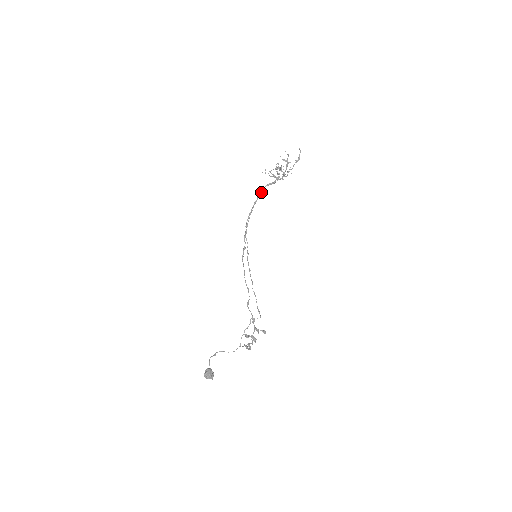
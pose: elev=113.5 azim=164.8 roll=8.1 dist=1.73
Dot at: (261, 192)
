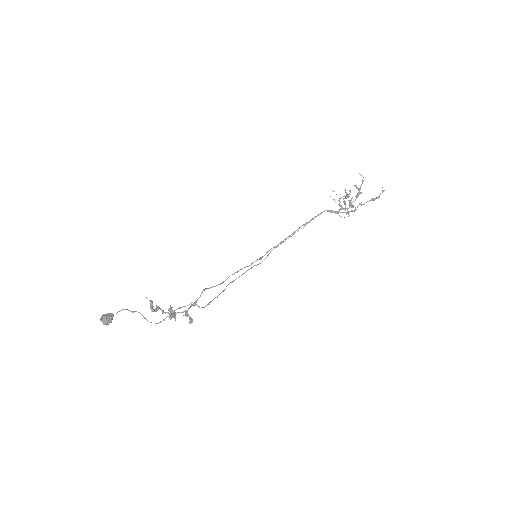
Dot at: (317, 215)
